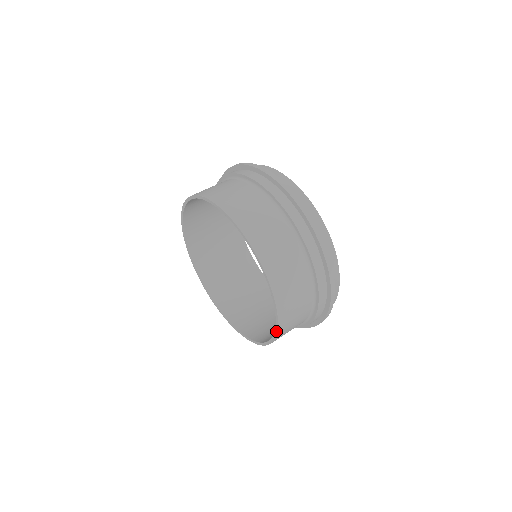
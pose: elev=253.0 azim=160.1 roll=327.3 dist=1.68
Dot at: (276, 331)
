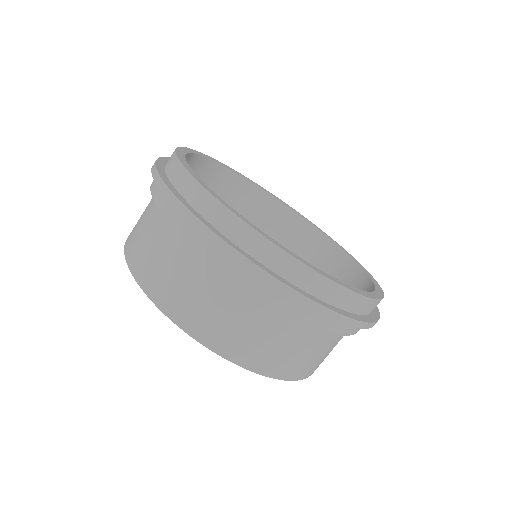
Dot at: (285, 379)
